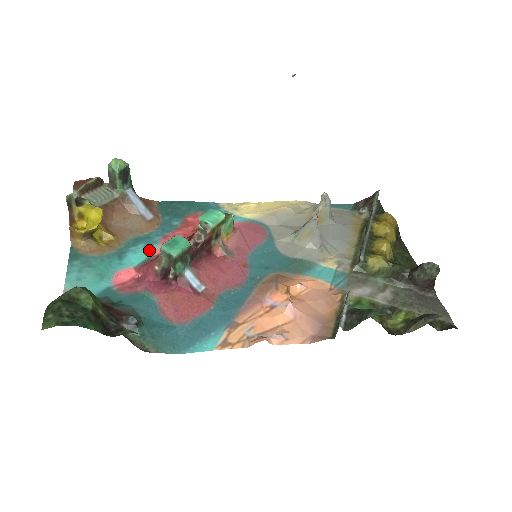
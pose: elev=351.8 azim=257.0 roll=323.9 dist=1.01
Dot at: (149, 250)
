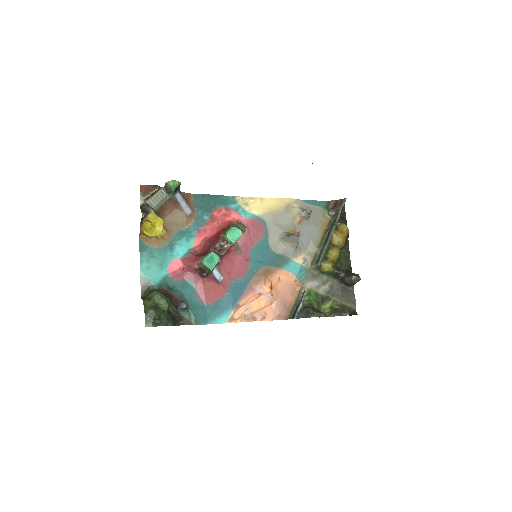
Dot at: (189, 243)
